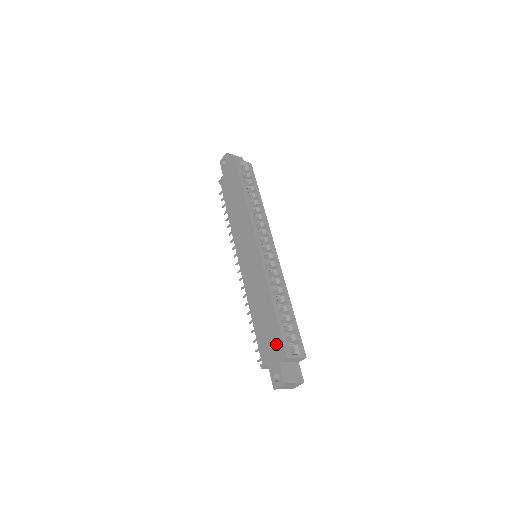
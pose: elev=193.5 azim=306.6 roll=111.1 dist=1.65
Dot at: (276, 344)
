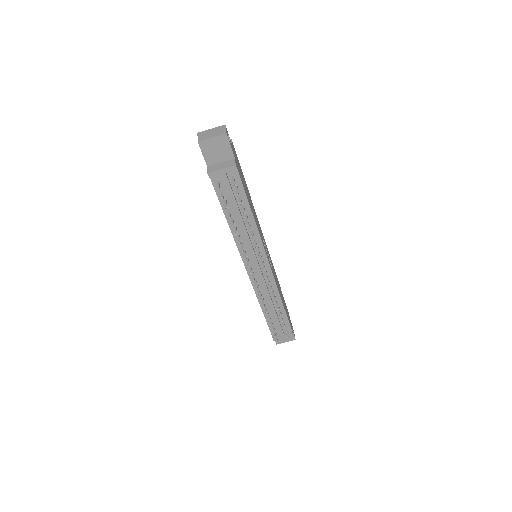
Dot at: occluded
